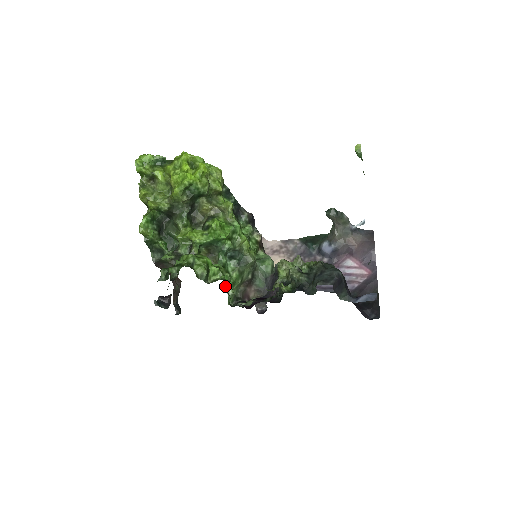
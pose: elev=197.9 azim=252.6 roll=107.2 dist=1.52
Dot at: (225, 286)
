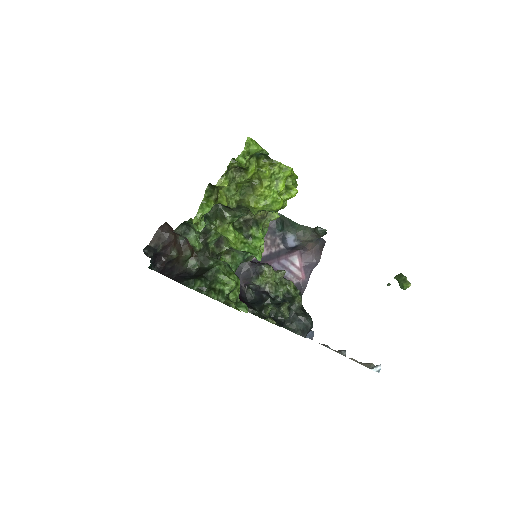
Dot at: occluded
